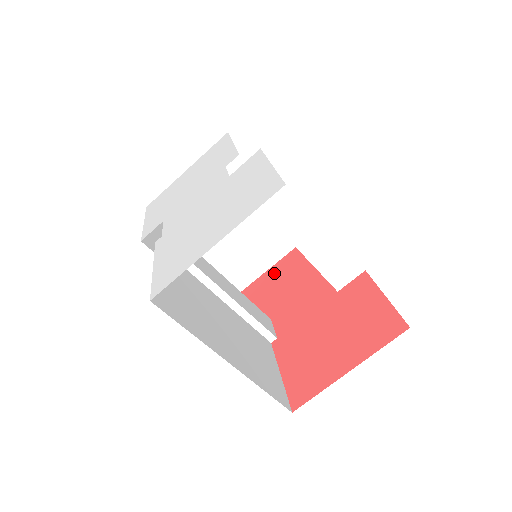
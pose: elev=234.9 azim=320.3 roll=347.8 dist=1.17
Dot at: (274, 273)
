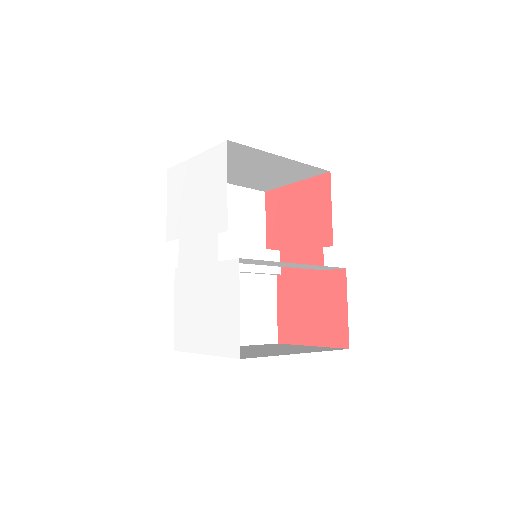
Dot at: (291, 196)
